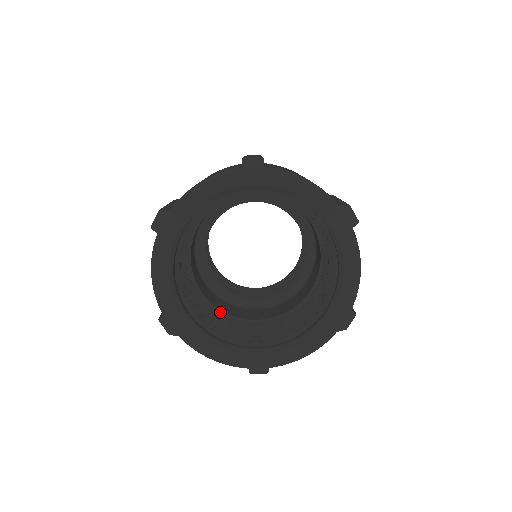
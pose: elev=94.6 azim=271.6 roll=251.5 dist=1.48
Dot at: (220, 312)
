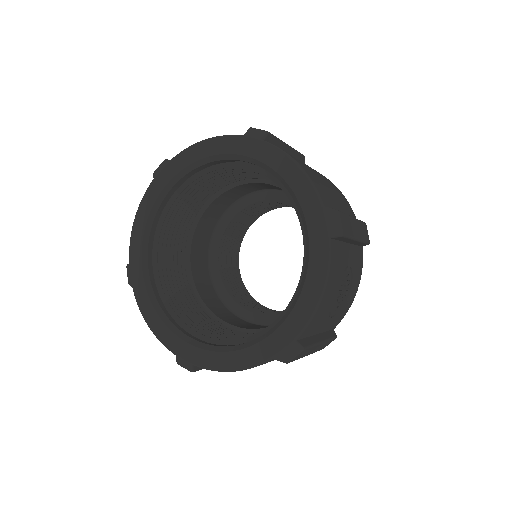
Dot at: (199, 298)
